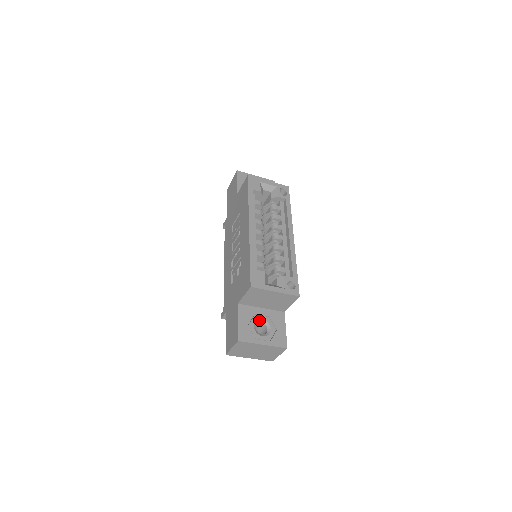
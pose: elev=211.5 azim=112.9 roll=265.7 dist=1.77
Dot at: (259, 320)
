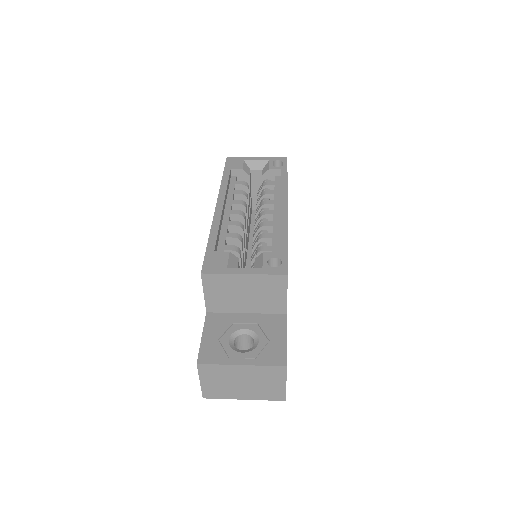
Dot at: (240, 330)
